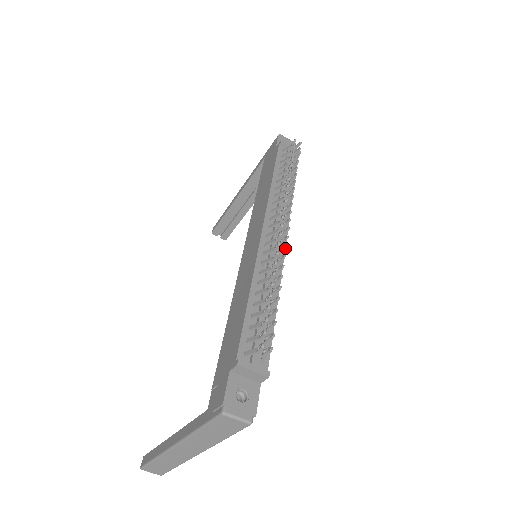
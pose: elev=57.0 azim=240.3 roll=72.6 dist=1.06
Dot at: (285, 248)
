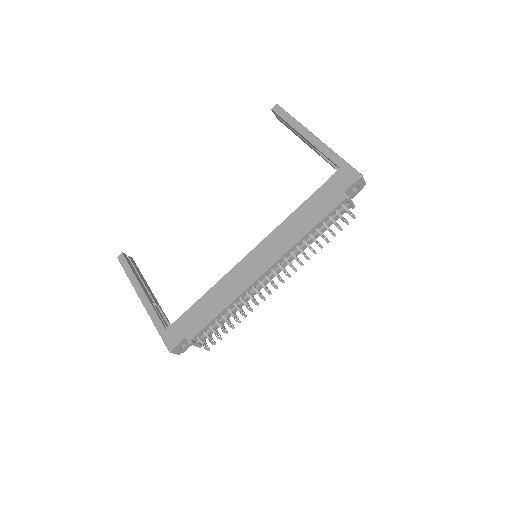
Dot at: occluded
